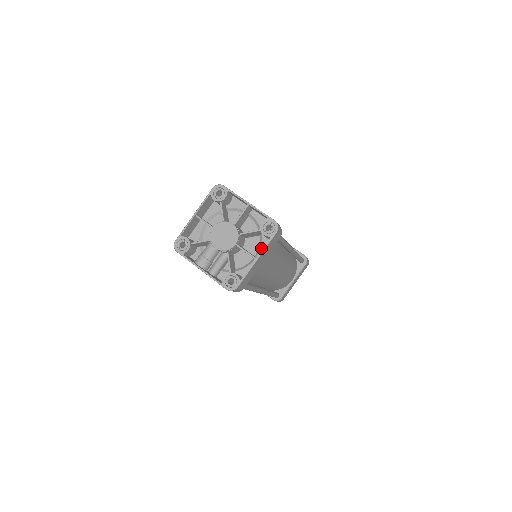
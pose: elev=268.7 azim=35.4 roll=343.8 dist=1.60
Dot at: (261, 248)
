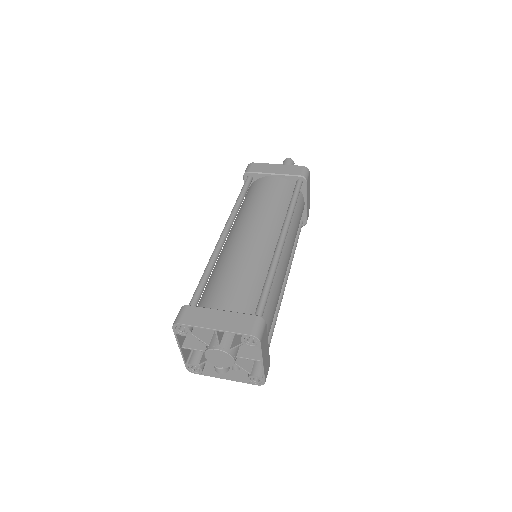
Dot at: occluded
